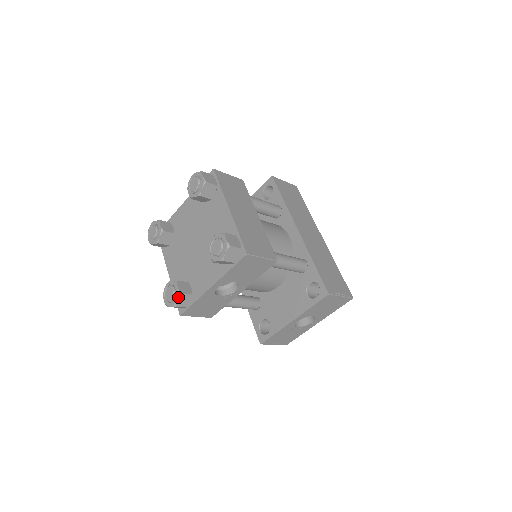
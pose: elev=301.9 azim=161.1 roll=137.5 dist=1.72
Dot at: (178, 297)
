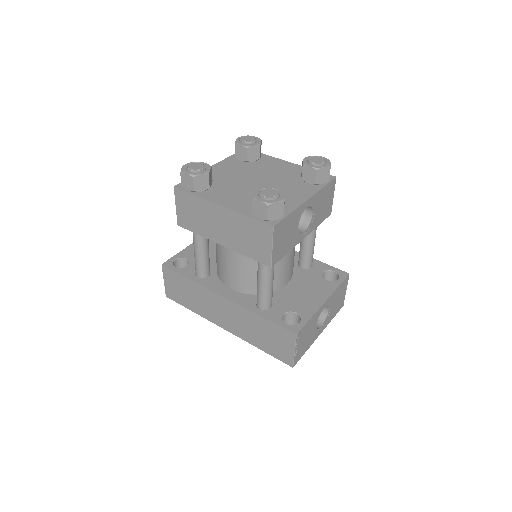
Dot at: occluded
